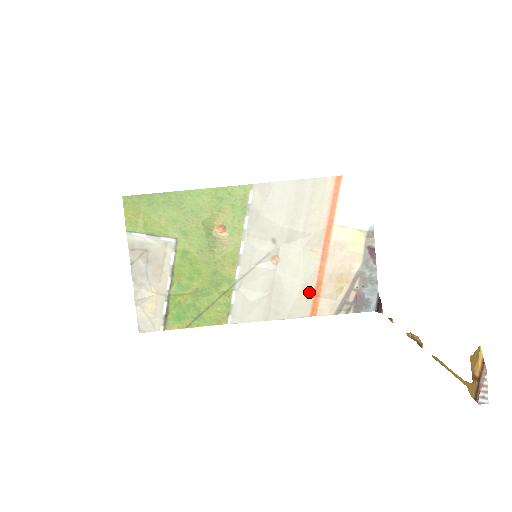
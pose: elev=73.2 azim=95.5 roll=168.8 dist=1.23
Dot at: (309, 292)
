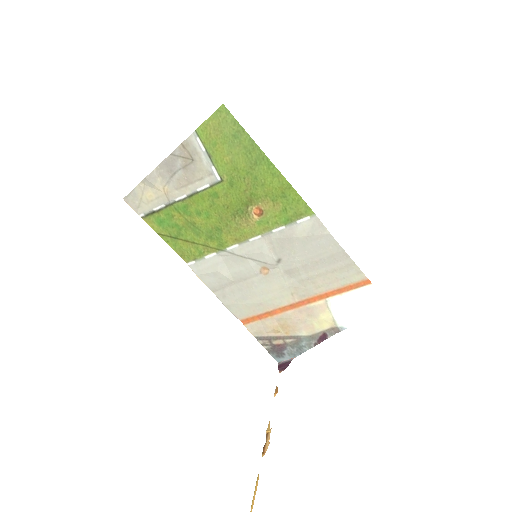
Dot at: (258, 310)
